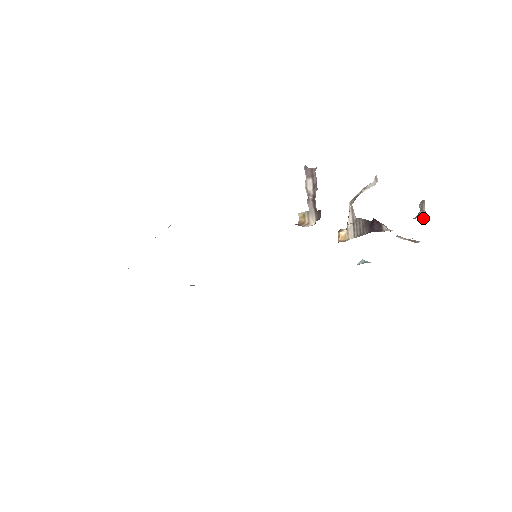
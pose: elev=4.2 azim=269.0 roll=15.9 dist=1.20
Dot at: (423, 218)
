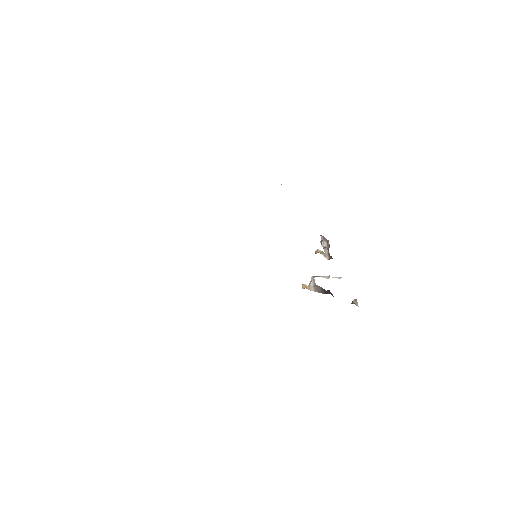
Dot at: (357, 305)
